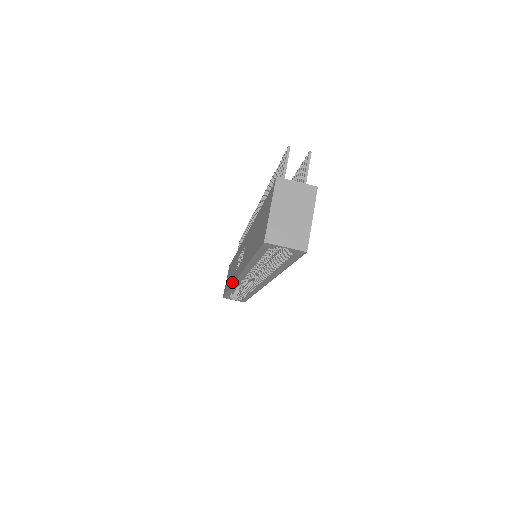
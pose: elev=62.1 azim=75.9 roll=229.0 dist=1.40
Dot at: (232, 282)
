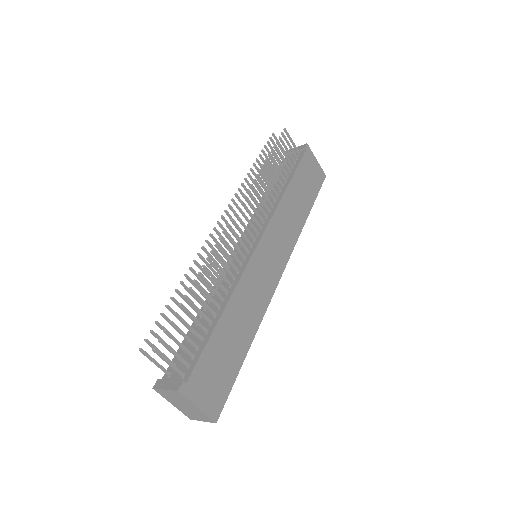
Dot at: occluded
